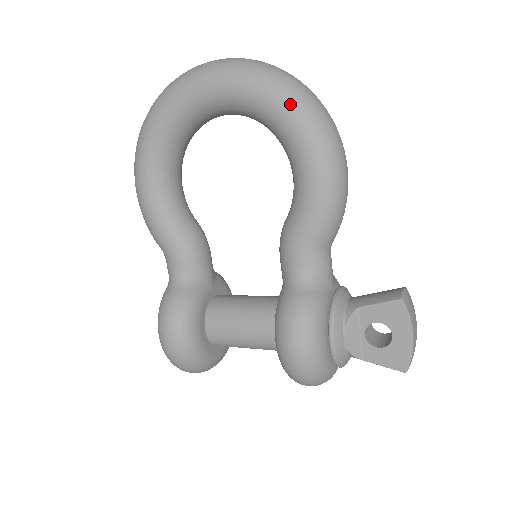
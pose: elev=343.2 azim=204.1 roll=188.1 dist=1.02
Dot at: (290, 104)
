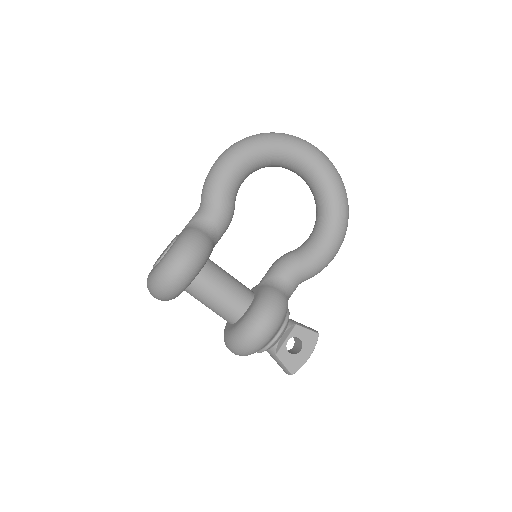
Dot at: (345, 207)
